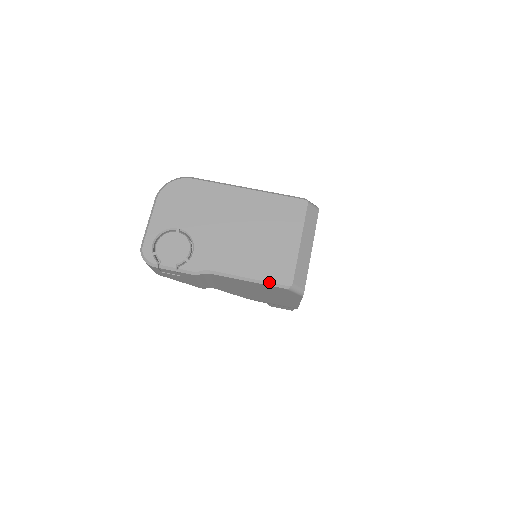
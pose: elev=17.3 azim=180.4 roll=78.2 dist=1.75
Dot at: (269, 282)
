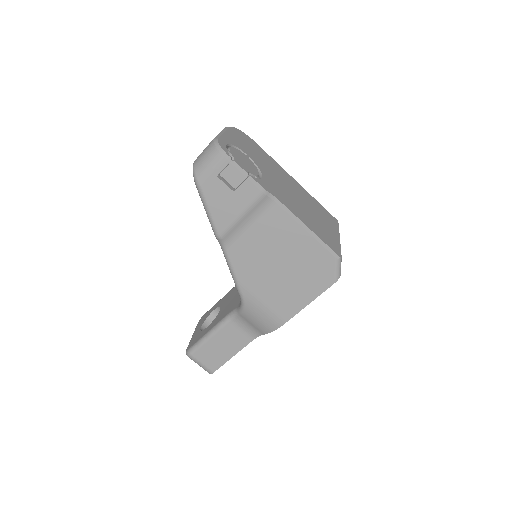
Dot at: (324, 242)
